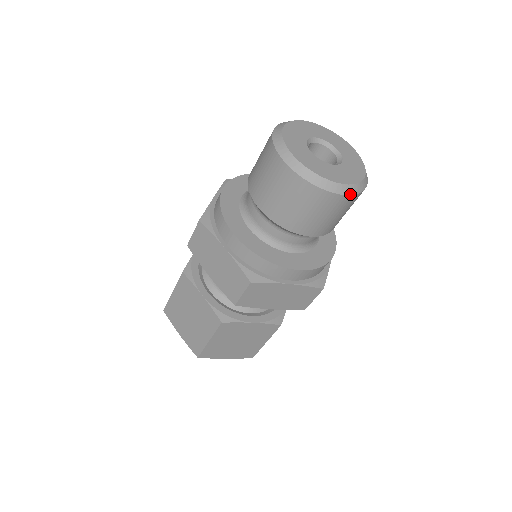
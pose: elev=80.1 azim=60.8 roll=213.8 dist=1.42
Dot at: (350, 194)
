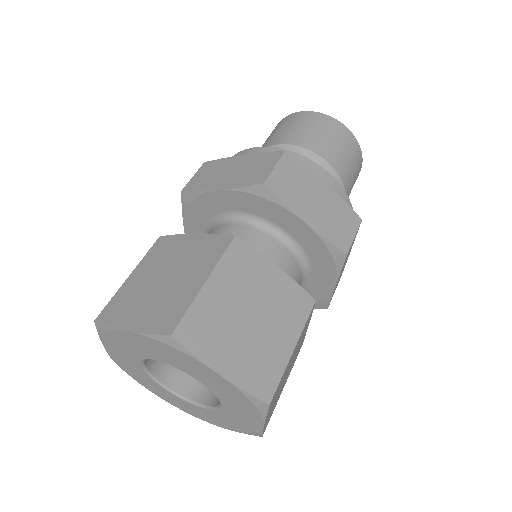
Dot at: (355, 138)
